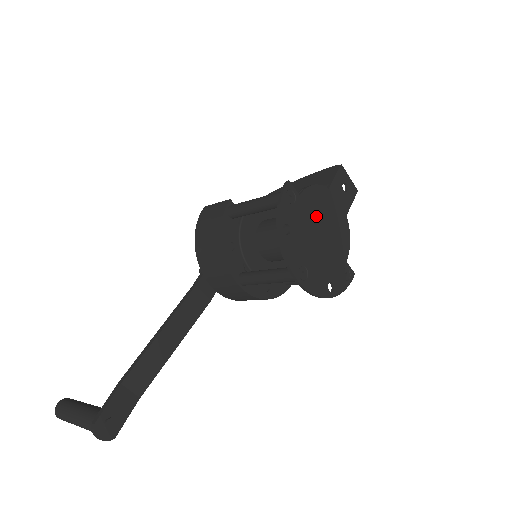
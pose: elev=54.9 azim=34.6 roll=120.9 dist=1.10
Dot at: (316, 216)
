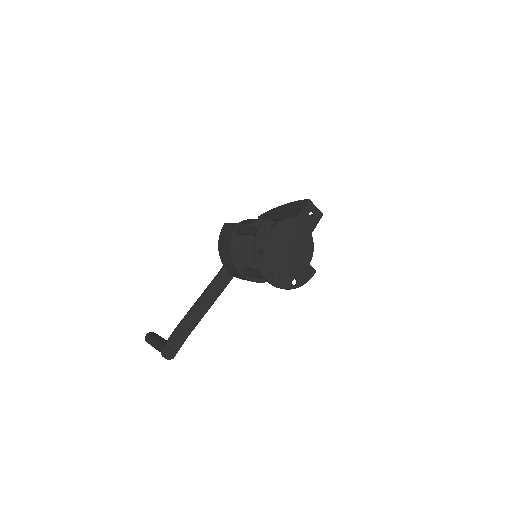
Dot at: (285, 239)
